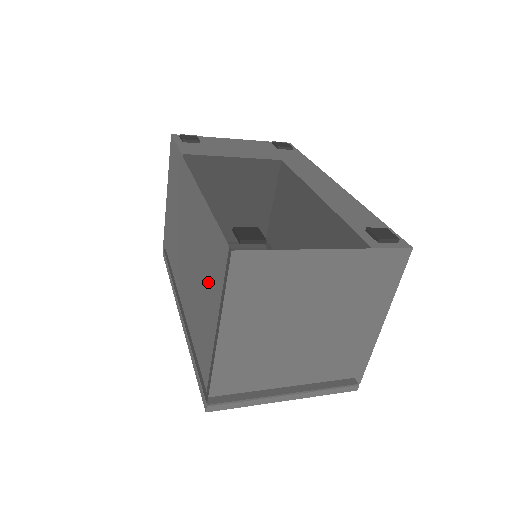
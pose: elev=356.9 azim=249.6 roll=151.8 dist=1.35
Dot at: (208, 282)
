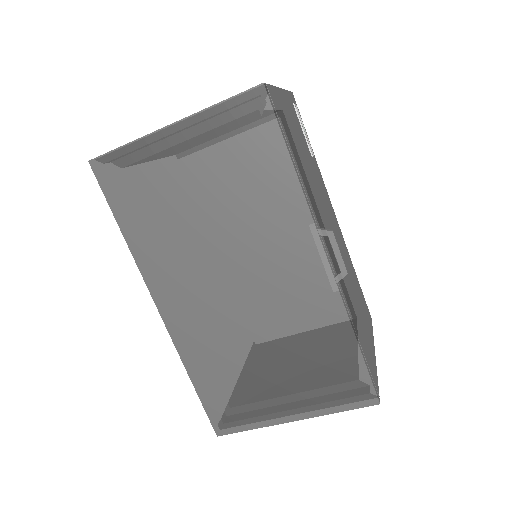
Dot at: occluded
